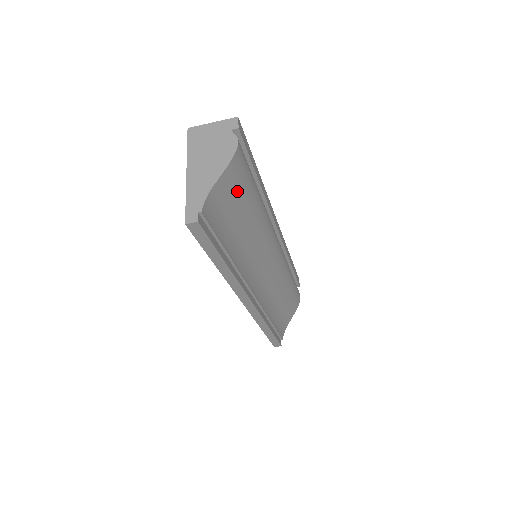
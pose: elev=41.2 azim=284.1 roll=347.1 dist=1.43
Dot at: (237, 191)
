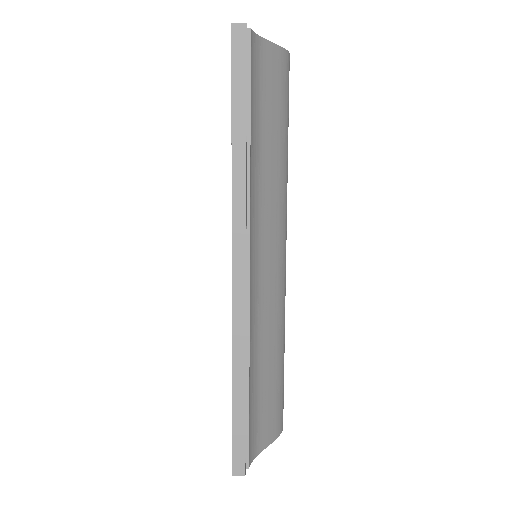
Dot at: (277, 89)
